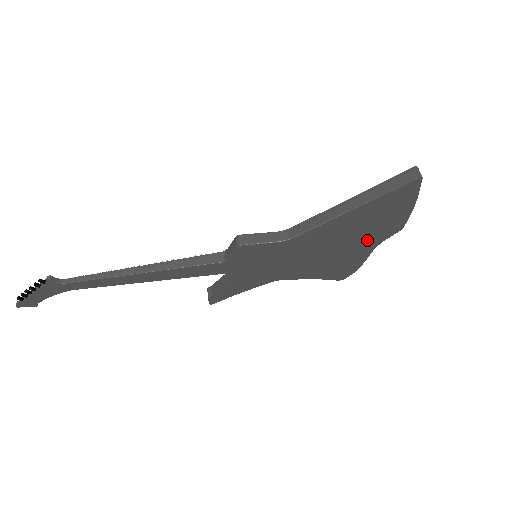
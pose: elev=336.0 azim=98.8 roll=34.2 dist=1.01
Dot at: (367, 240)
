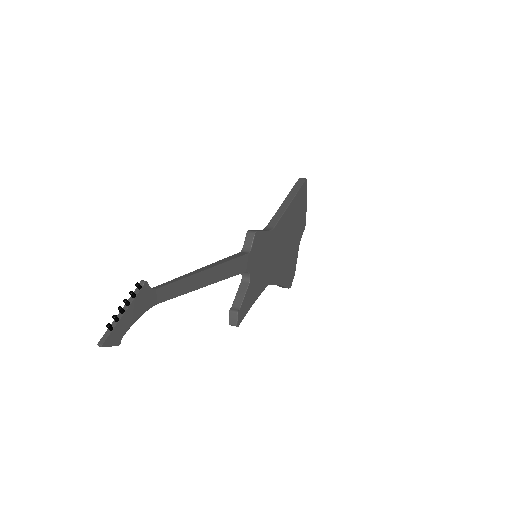
Dot at: (296, 236)
